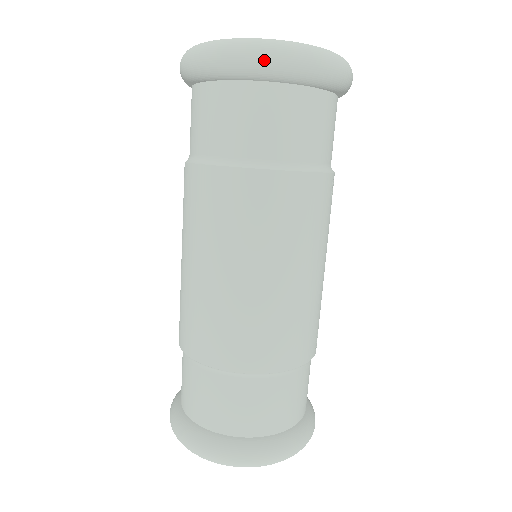
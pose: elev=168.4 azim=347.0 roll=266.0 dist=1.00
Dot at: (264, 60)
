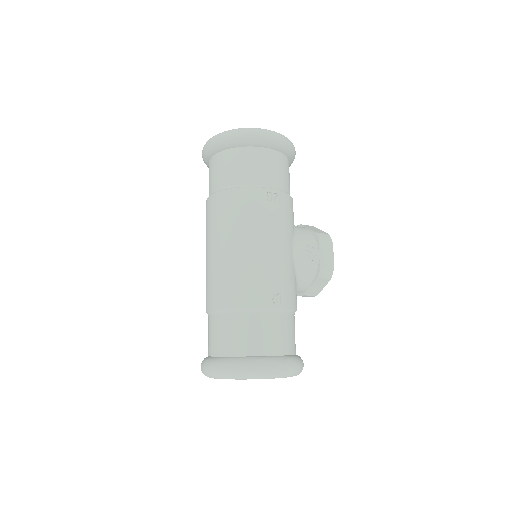
Dot at: (211, 144)
